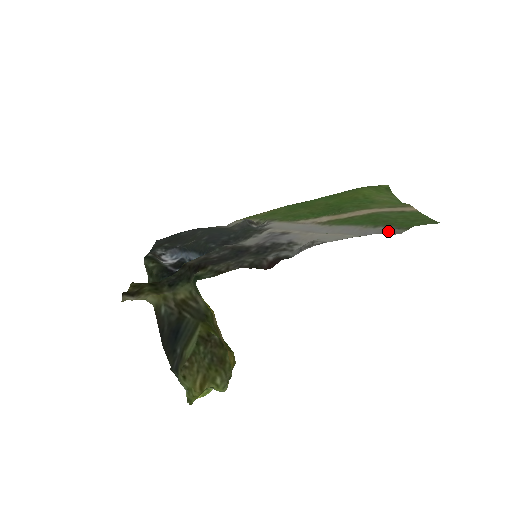
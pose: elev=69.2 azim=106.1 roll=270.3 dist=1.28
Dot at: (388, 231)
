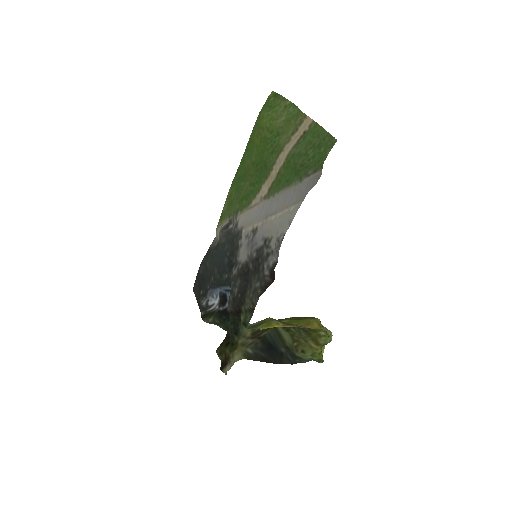
Dot at: (312, 182)
